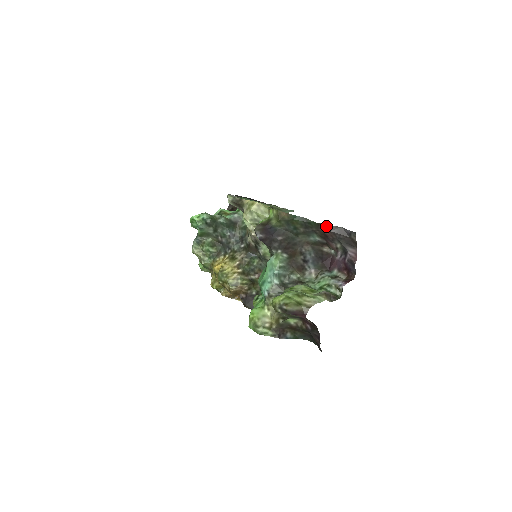
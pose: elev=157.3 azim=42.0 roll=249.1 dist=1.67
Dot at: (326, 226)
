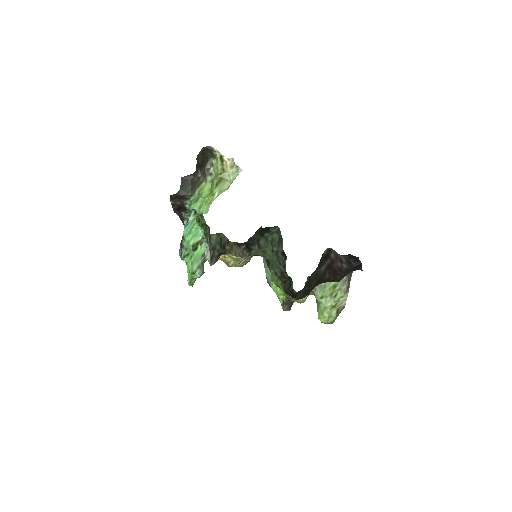
Dot at: occluded
